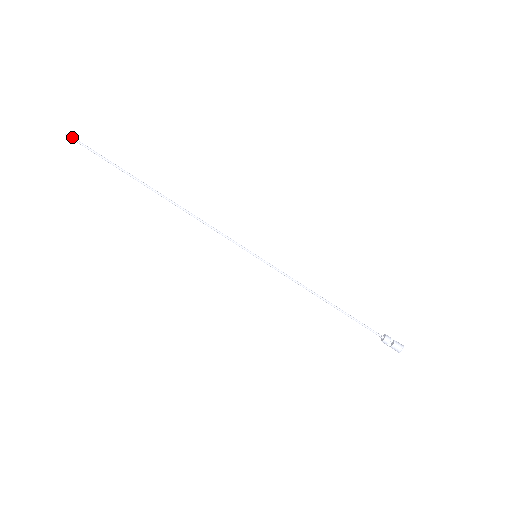
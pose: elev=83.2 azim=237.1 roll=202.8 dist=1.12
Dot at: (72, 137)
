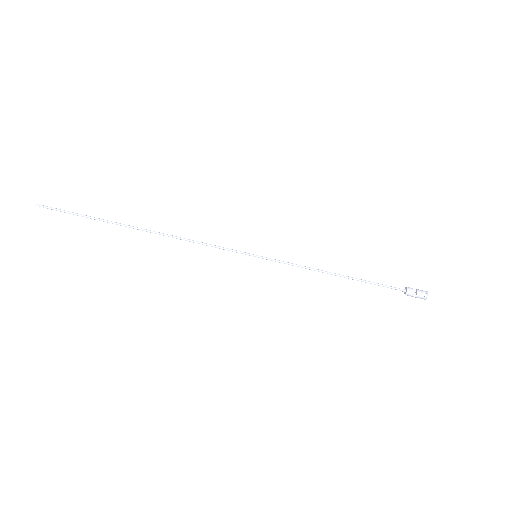
Dot at: (42, 205)
